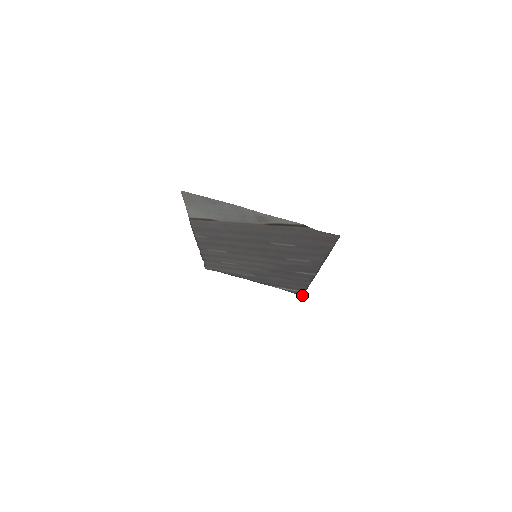
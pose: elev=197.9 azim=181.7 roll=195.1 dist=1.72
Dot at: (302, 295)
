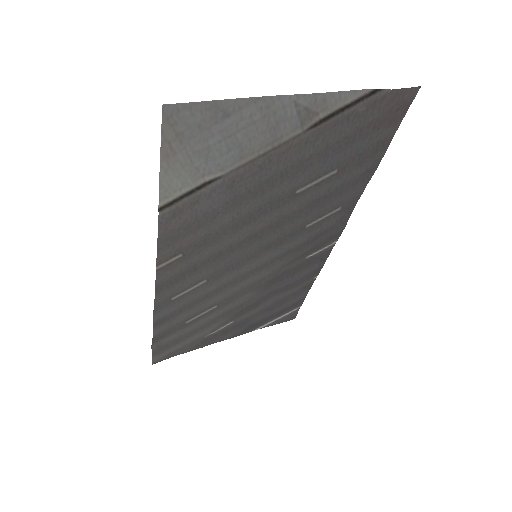
Dot at: (294, 318)
